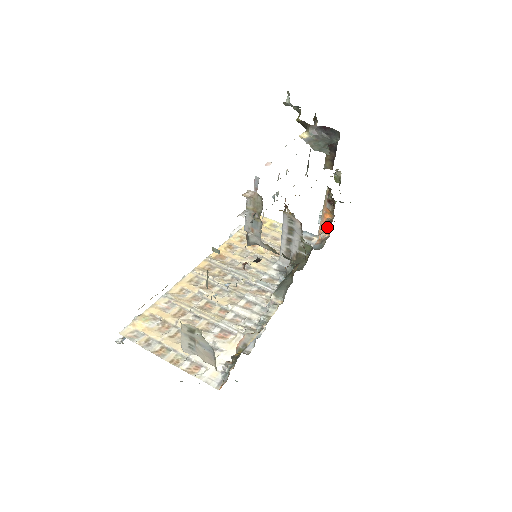
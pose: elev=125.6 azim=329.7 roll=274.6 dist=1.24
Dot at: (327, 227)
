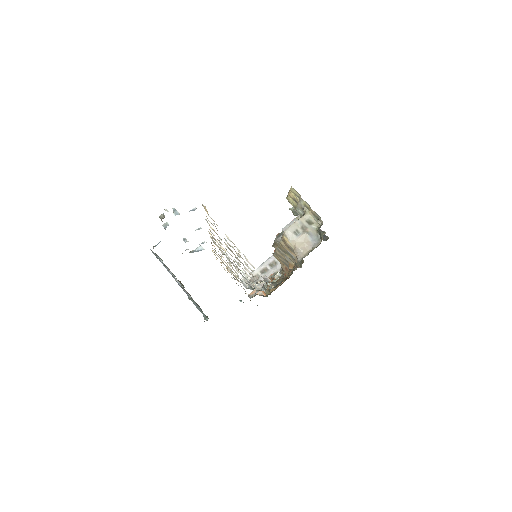
Dot at: (273, 288)
